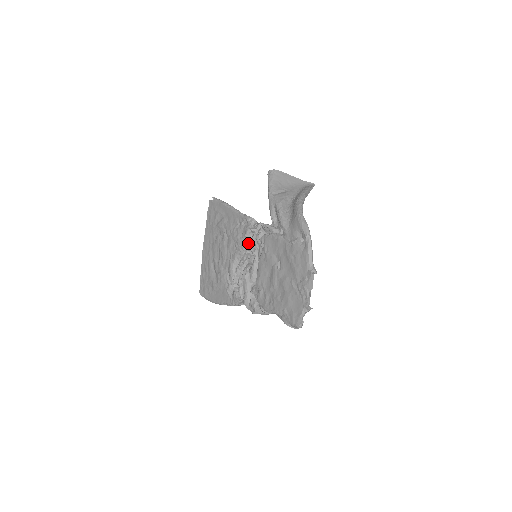
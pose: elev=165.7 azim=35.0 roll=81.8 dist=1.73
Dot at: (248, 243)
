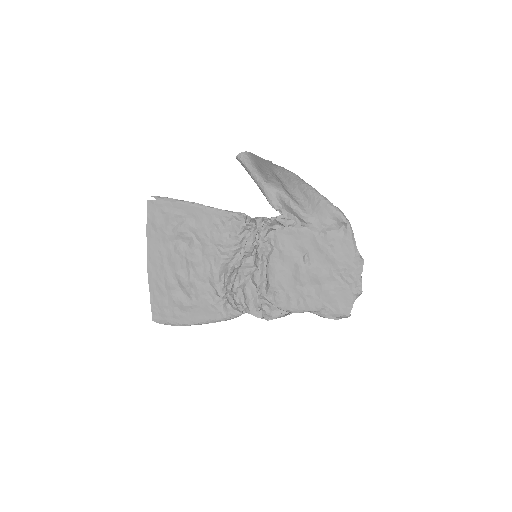
Dot at: (245, 244)
